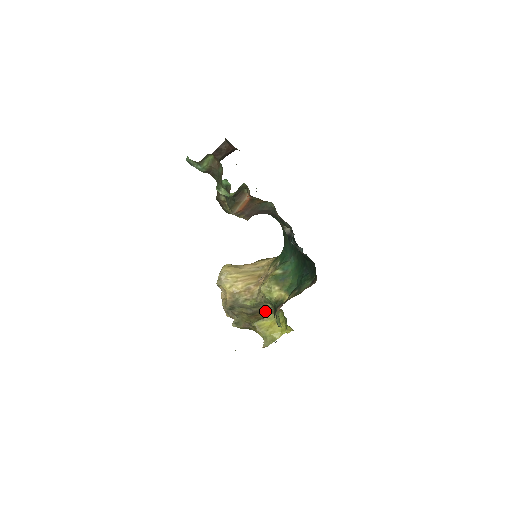
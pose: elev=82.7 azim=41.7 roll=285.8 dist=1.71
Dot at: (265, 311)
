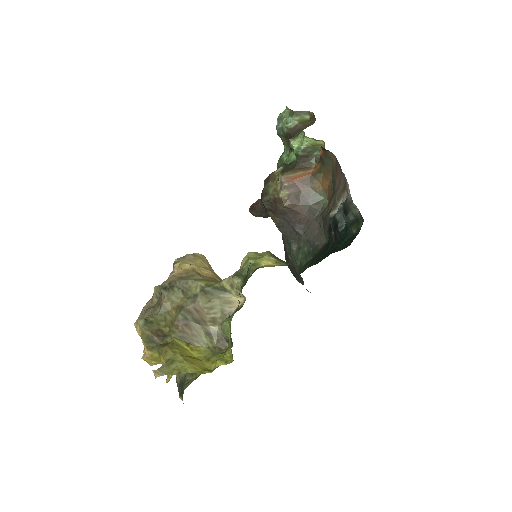
Dot at: (205, 329)
